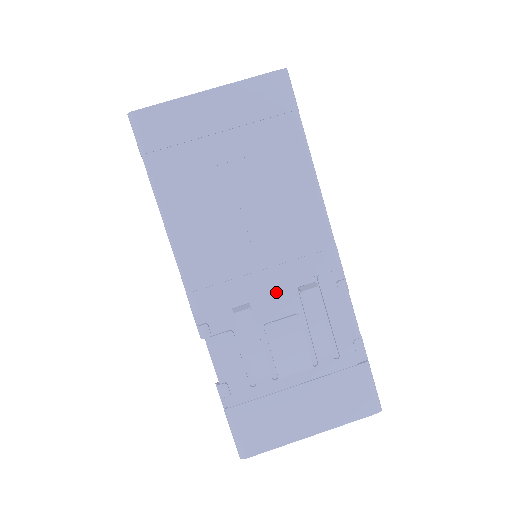
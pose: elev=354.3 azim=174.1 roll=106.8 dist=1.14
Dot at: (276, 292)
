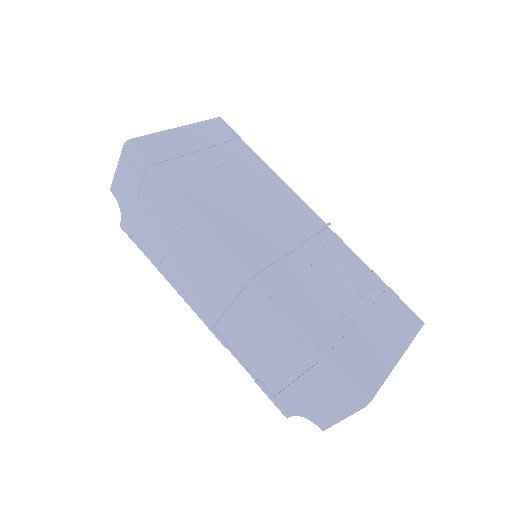
Dot at: (299, 250)
